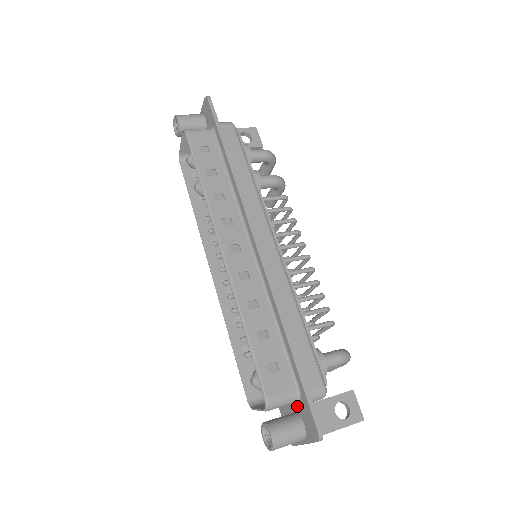
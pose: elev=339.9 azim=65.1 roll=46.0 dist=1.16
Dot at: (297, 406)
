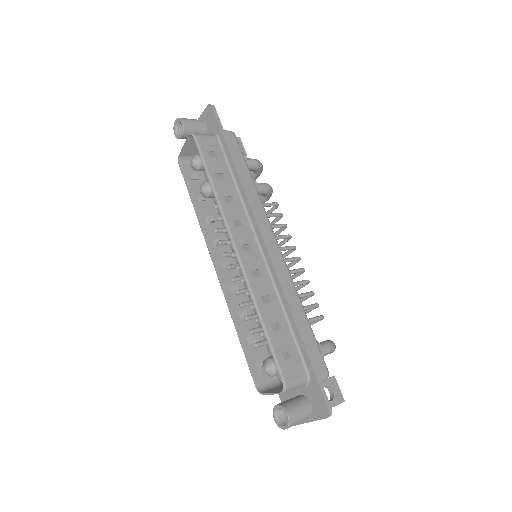
Dot at: (304, 389)
